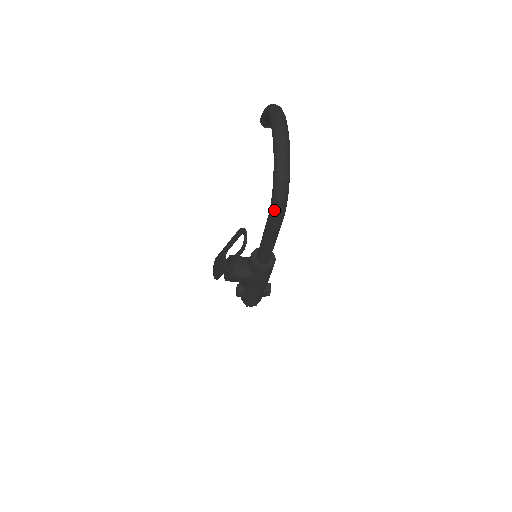
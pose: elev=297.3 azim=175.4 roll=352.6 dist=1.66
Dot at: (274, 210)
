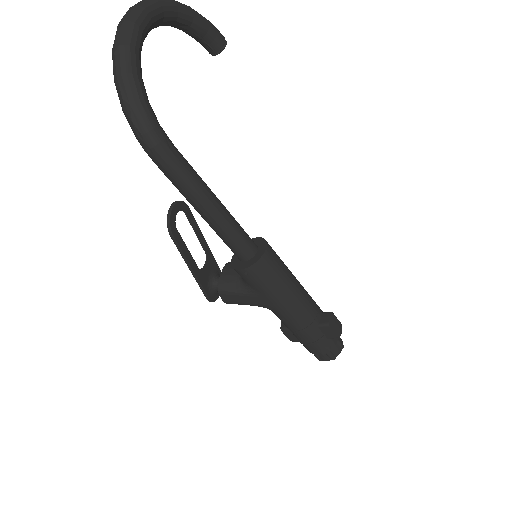
Dot at: (136, 137)
